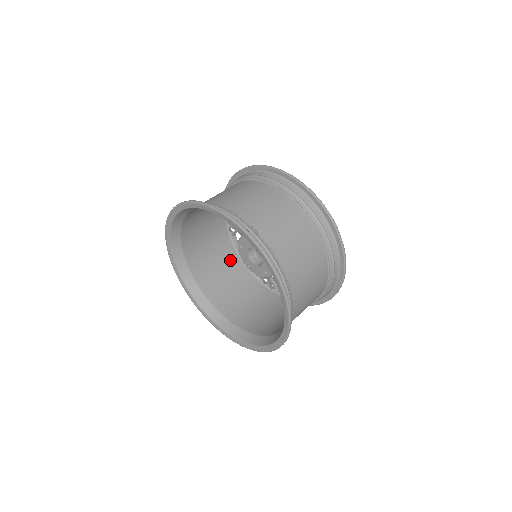
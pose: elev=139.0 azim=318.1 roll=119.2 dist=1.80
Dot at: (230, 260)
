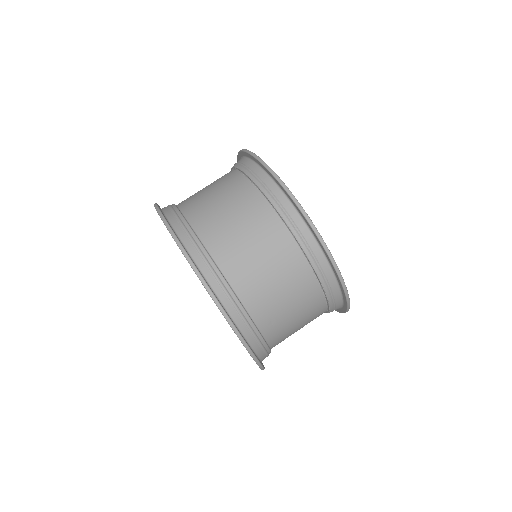
Dot at: occluded
